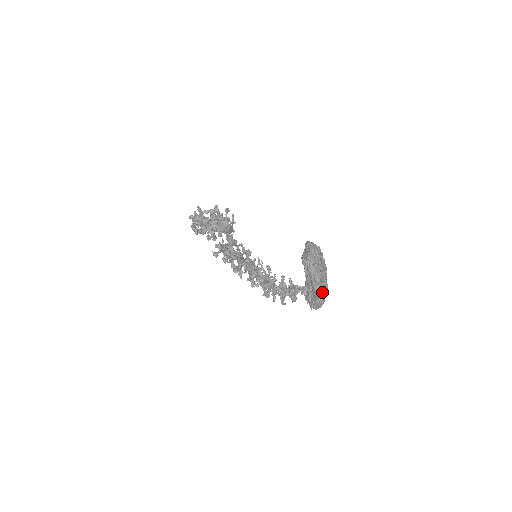
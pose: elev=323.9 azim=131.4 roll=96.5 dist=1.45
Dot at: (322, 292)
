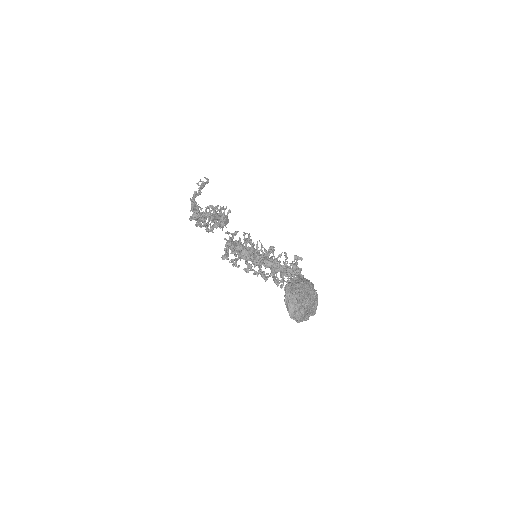
Dot at: (312, 309)
